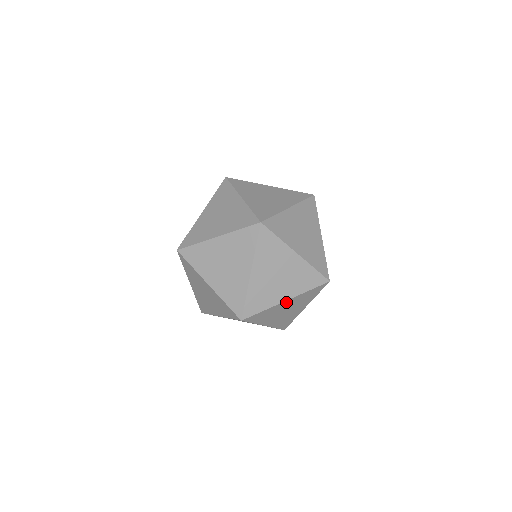
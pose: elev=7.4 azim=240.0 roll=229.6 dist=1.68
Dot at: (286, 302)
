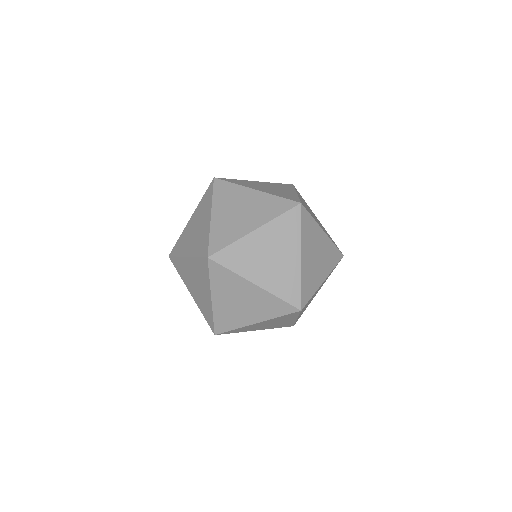
Dot at: (257, 234)
